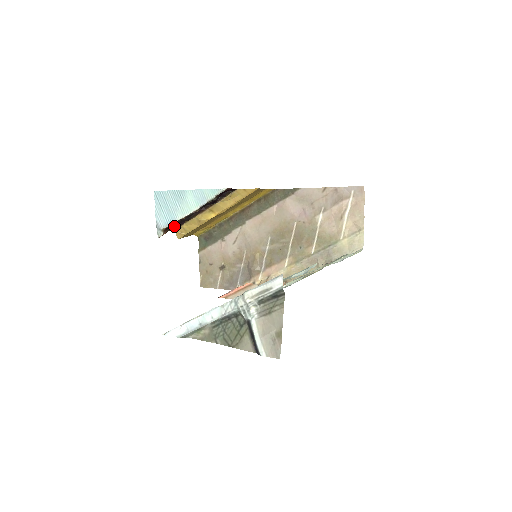
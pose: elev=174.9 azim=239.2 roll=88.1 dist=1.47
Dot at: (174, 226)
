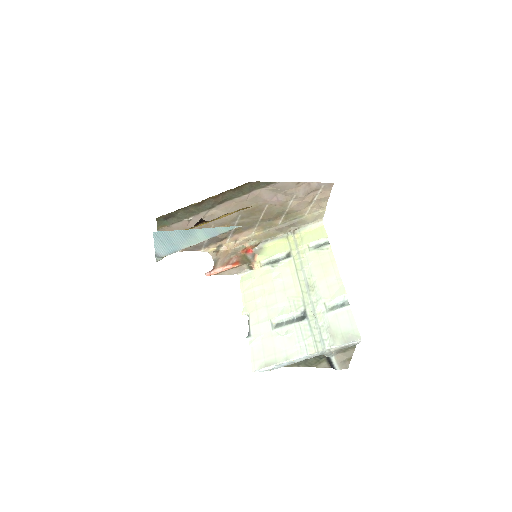
Dot at: occluded
